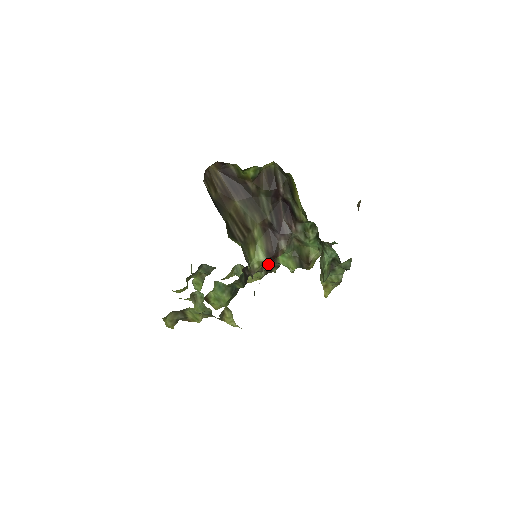
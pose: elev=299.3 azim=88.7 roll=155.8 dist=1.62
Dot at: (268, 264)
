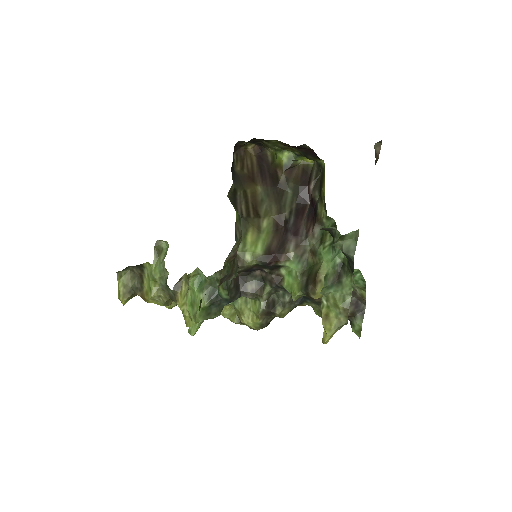
Dot at: (271, 287)
